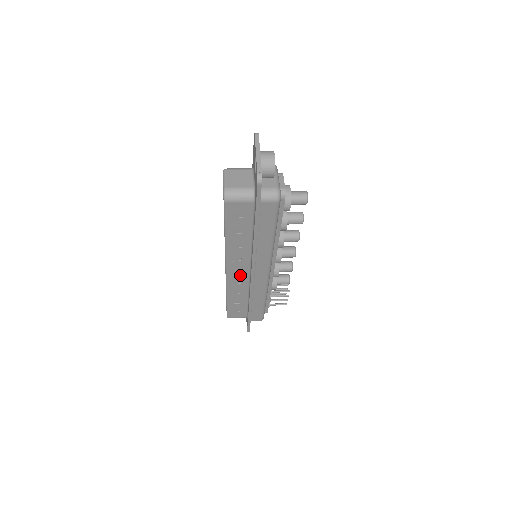
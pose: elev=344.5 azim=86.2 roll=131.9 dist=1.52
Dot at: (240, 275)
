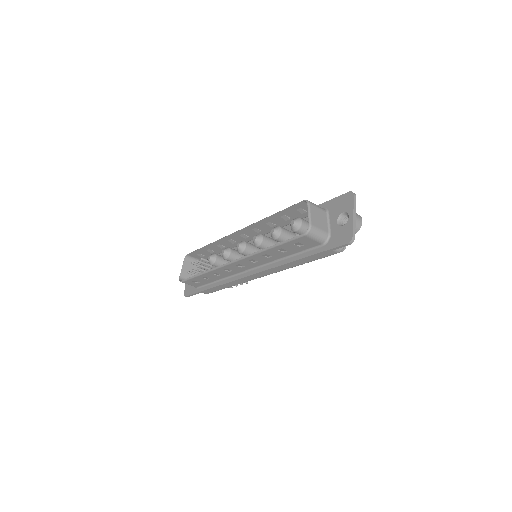
Dot at: (239, 268)
